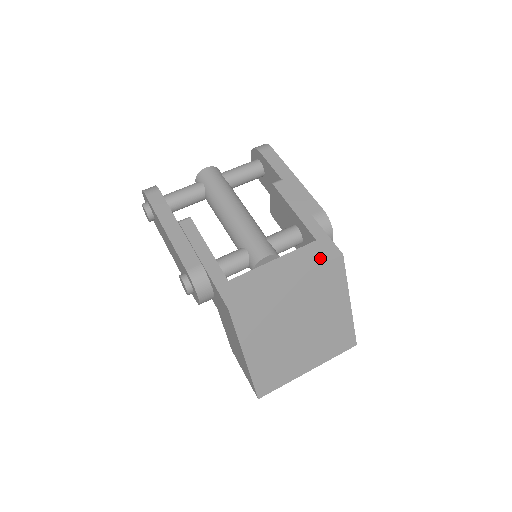
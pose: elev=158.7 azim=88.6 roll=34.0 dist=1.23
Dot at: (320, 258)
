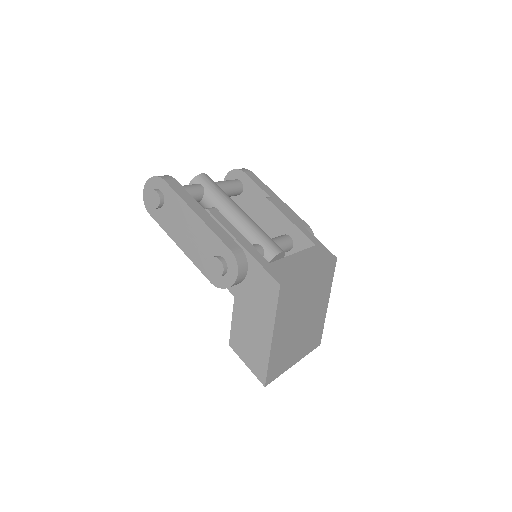
Dot at: (324, 258)
